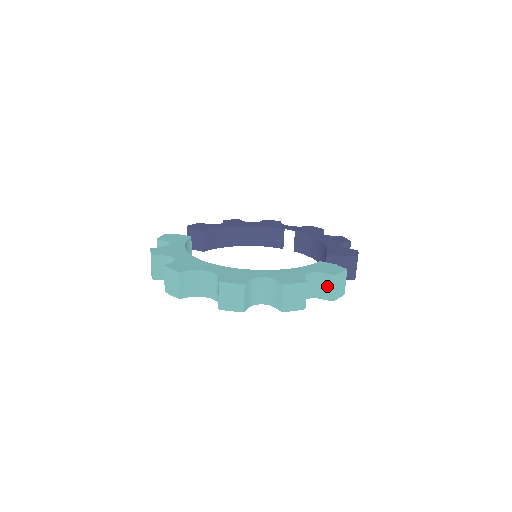
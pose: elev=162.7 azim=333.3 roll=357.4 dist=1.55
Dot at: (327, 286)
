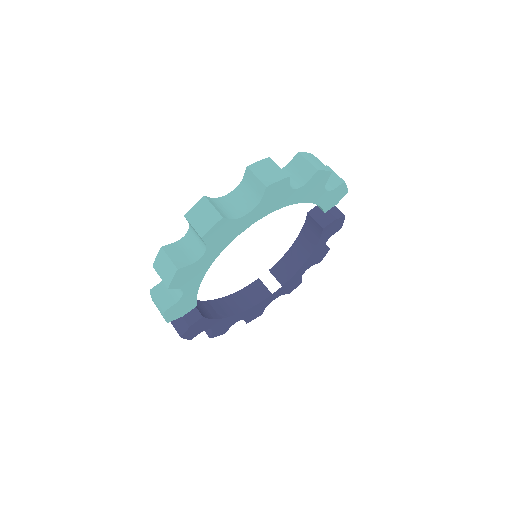
Dot at: (330, 176)
